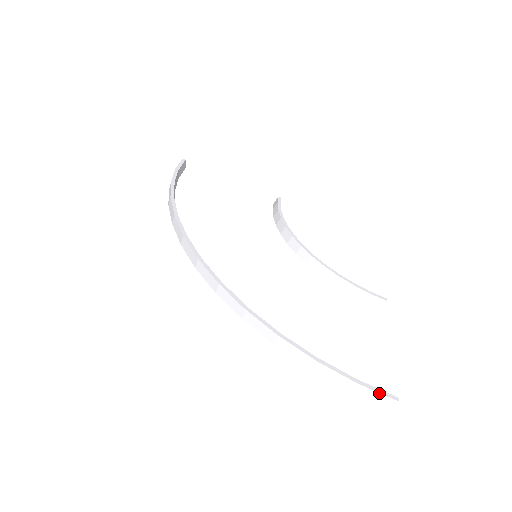
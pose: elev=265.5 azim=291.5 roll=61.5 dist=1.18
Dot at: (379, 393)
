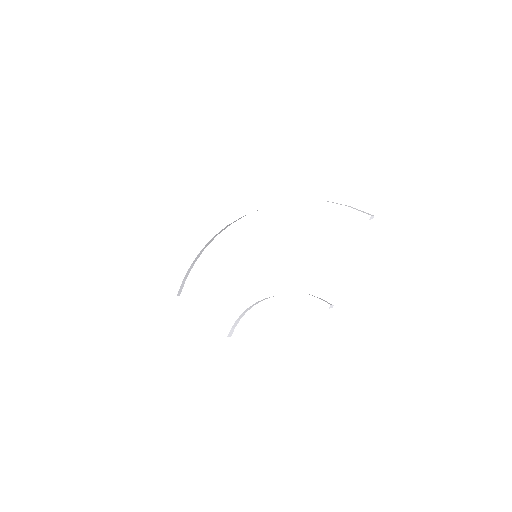
Dot at: (363, 211)
